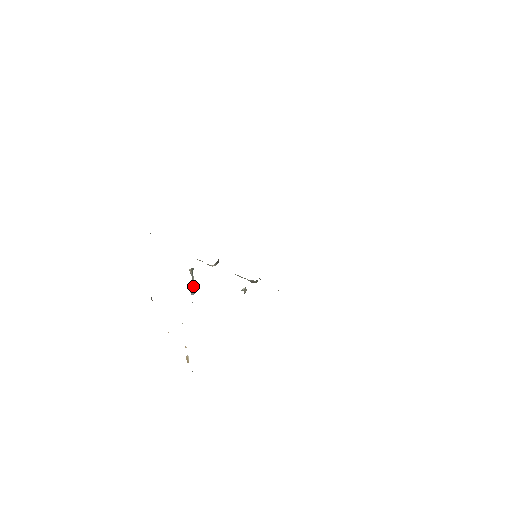
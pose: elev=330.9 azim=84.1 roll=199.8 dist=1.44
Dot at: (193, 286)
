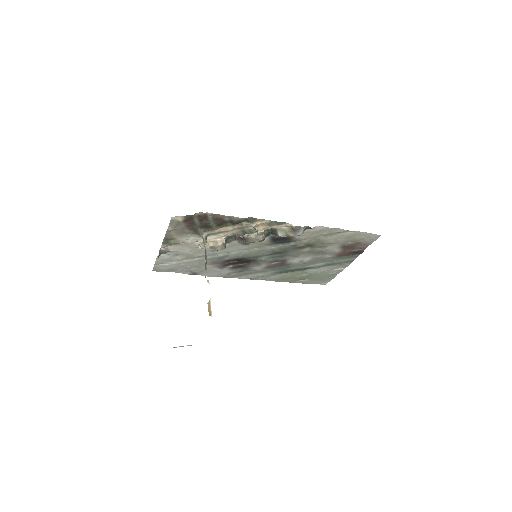
Dot at: (206, 261)
